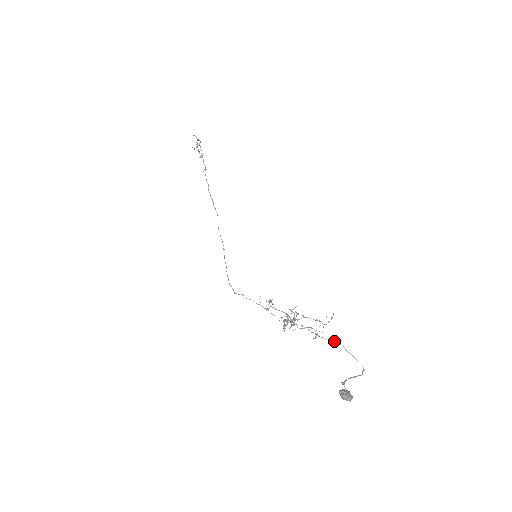
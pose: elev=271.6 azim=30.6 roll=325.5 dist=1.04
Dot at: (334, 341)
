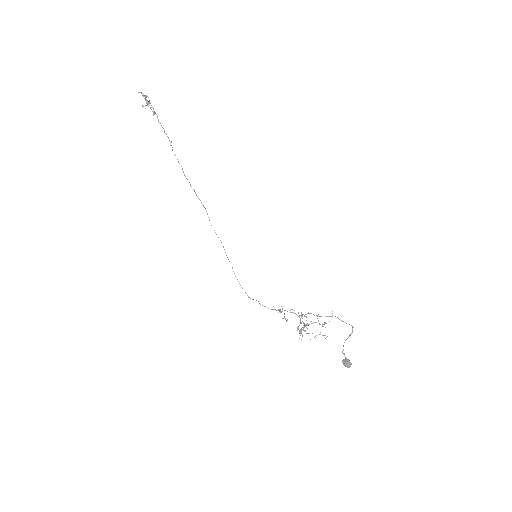
Dot at: (331, 316)
